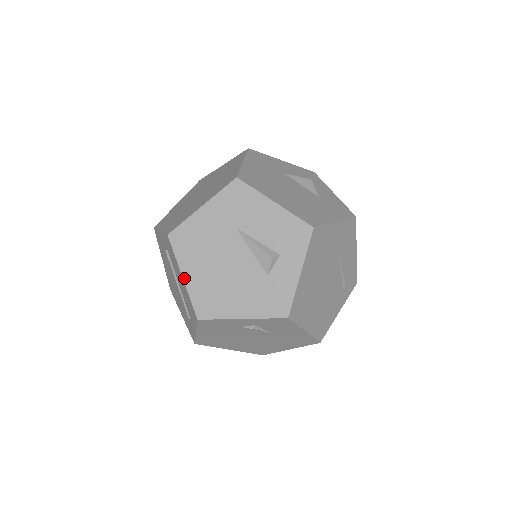
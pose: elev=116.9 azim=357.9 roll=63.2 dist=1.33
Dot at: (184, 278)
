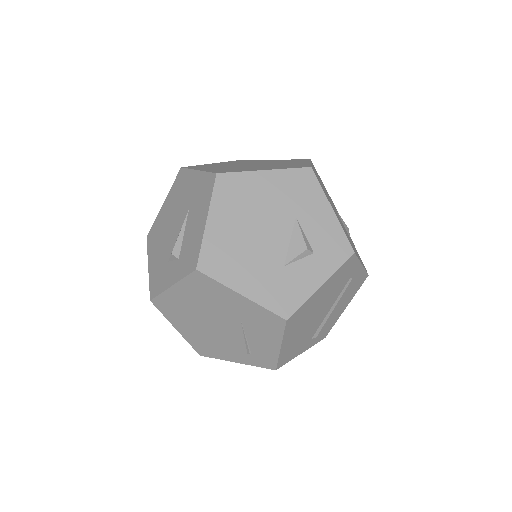
Dot at: (163, 205)
